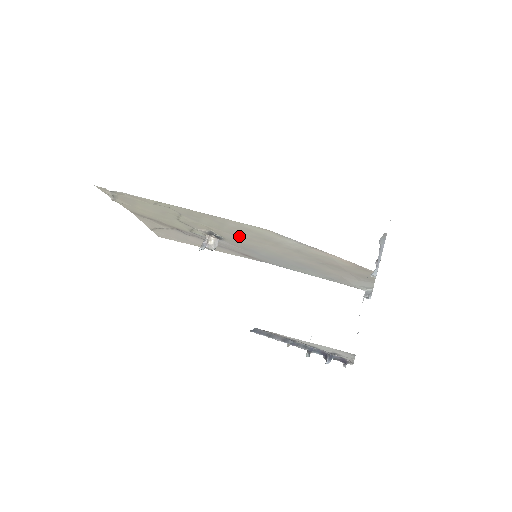
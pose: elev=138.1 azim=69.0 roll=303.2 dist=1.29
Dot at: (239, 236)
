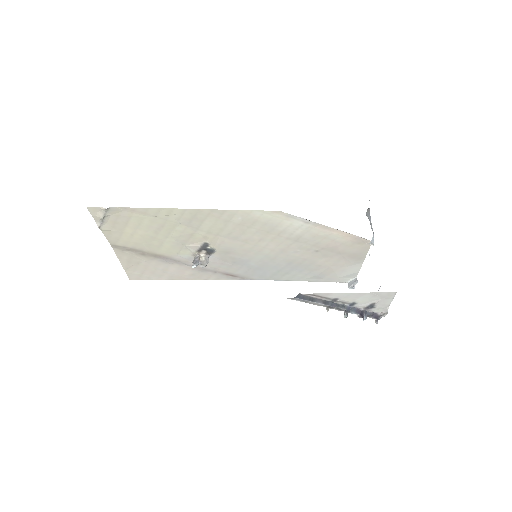
Dot at: (238, 238)
